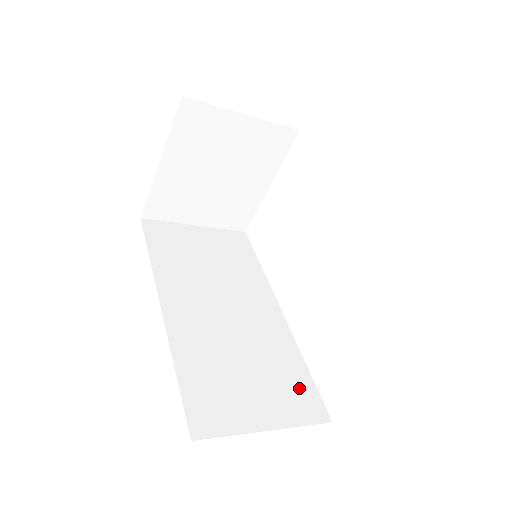
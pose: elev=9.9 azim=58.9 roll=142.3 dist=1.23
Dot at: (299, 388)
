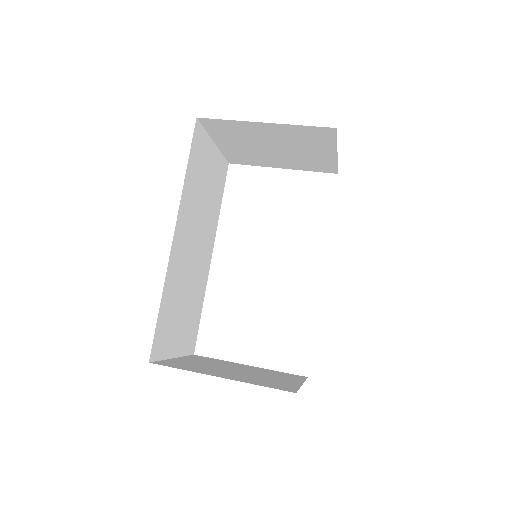
Dot at: (194, 327)
